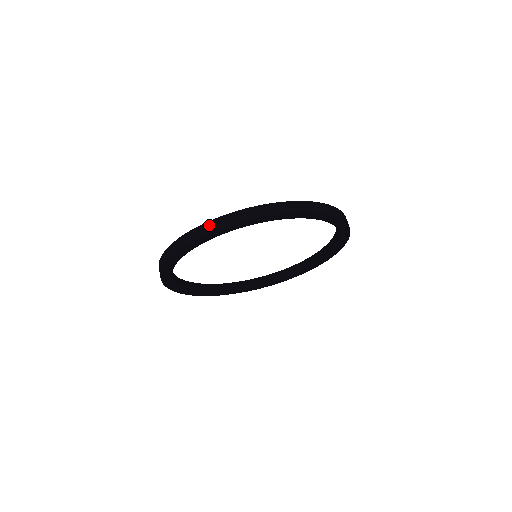
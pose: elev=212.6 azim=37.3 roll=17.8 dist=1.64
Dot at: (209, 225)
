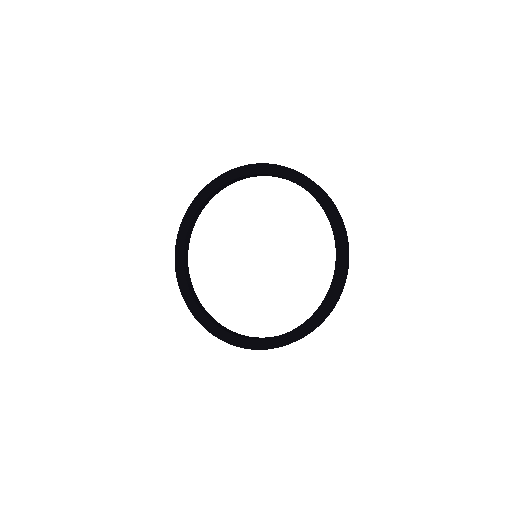
Dot at: occluded
